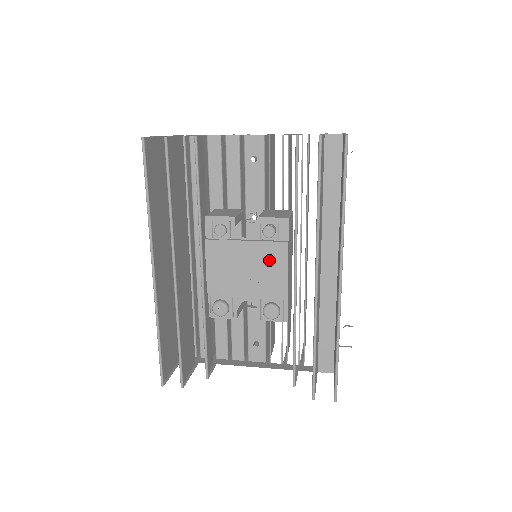
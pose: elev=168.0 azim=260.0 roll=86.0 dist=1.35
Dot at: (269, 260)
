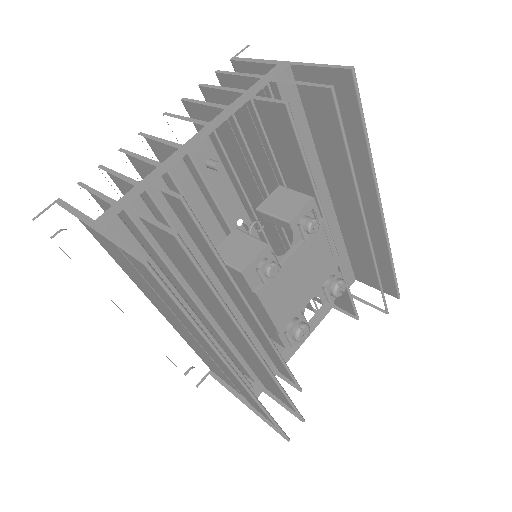
Dot at: (312, 250)
